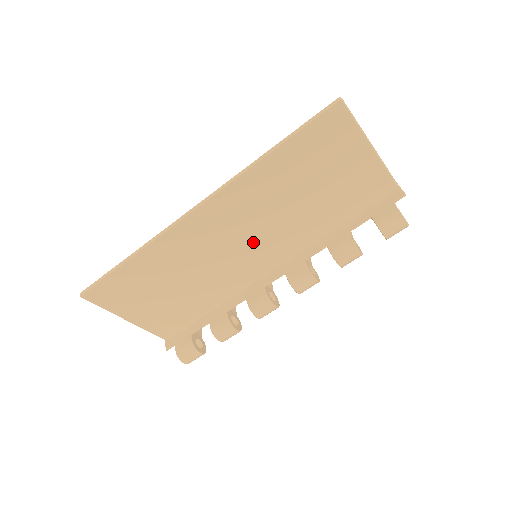
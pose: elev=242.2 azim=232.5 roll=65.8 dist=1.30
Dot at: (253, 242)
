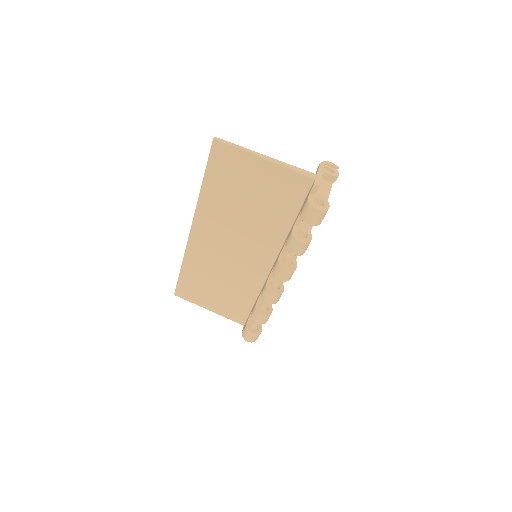
Dot at: (242, 246)
